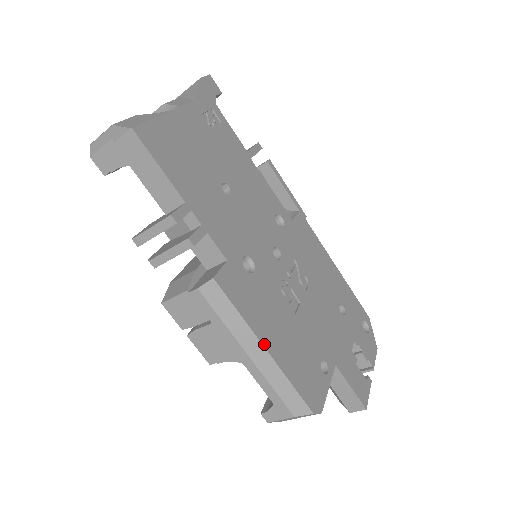
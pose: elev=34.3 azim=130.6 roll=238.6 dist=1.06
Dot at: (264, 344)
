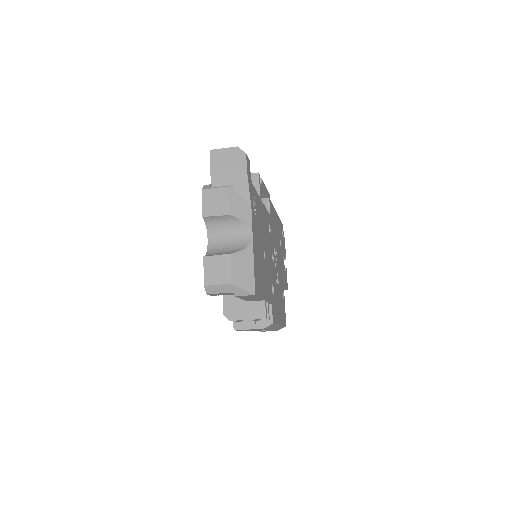
Dot at: (279, 324)
